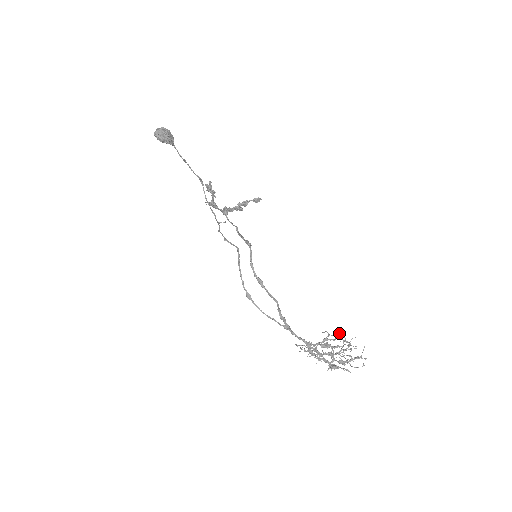
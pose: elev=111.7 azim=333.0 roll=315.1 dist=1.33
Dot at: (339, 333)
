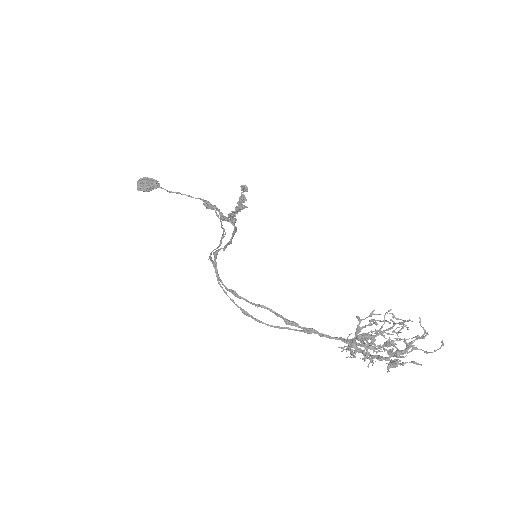
Dot at: (371, 312)
